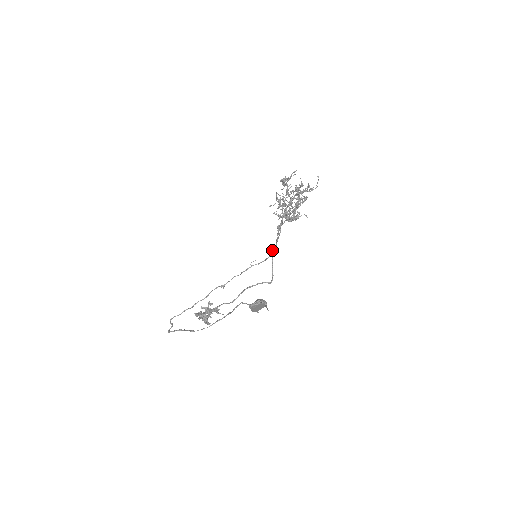
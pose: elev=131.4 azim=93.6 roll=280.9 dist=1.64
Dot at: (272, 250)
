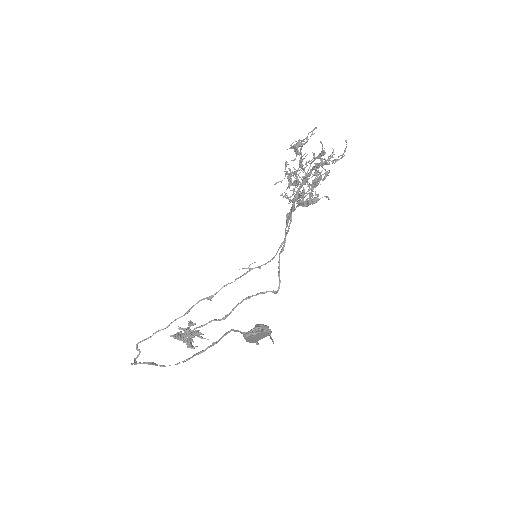
Dot at: (279, 247)
